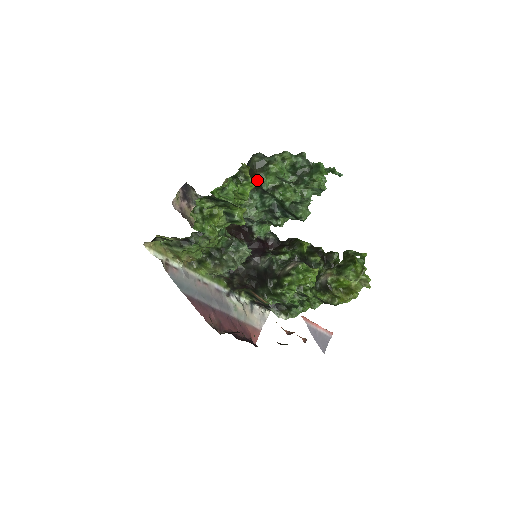
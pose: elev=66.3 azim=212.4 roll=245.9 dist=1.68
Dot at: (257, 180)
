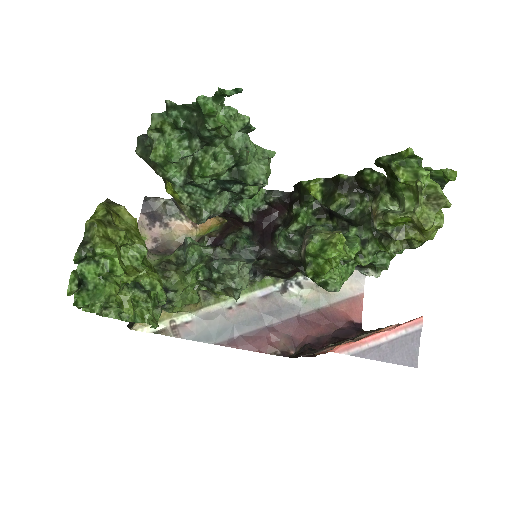
Dot at: occluded
